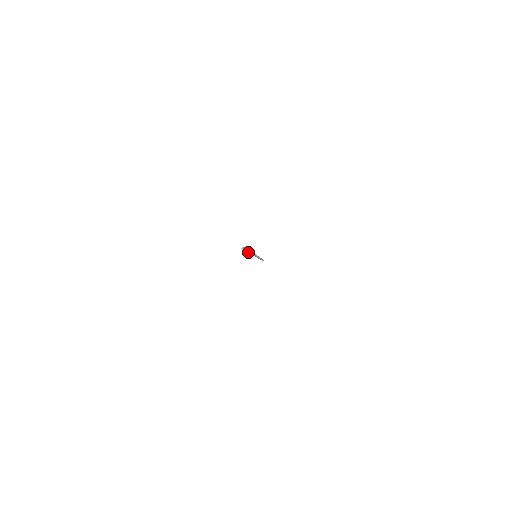
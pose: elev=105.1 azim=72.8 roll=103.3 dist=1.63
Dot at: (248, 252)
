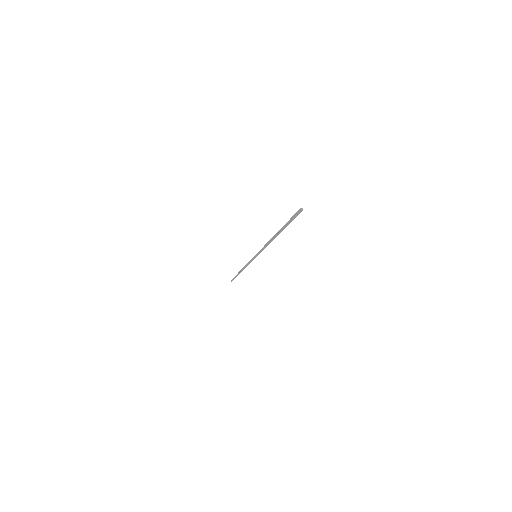
Dot at: (282, 230)
